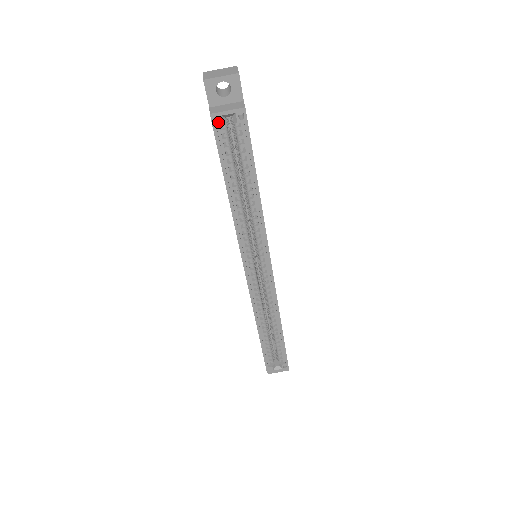
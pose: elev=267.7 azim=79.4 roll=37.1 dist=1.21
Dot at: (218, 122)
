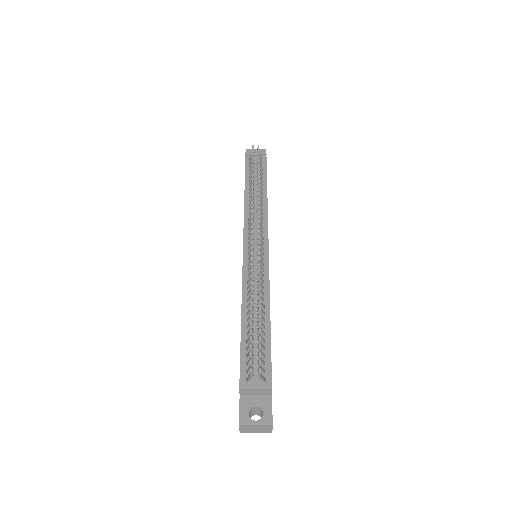
Dot at: occluded
